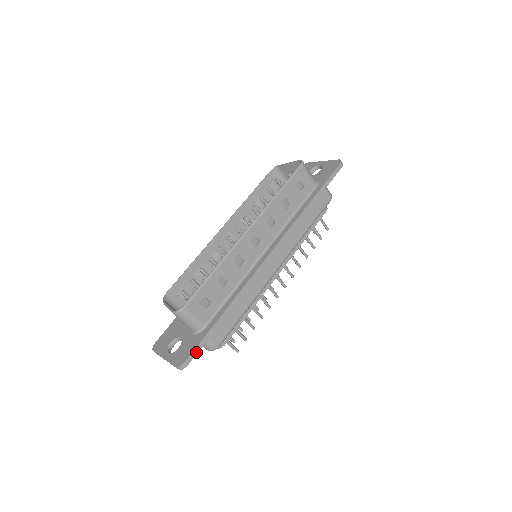
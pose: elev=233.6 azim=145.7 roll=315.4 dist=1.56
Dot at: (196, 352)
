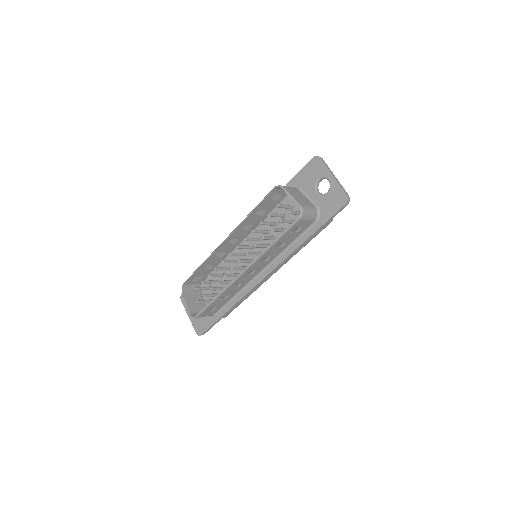
Dot at: (209, 329)
